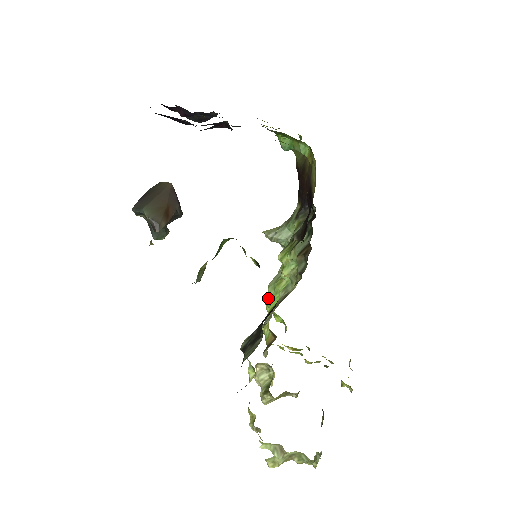
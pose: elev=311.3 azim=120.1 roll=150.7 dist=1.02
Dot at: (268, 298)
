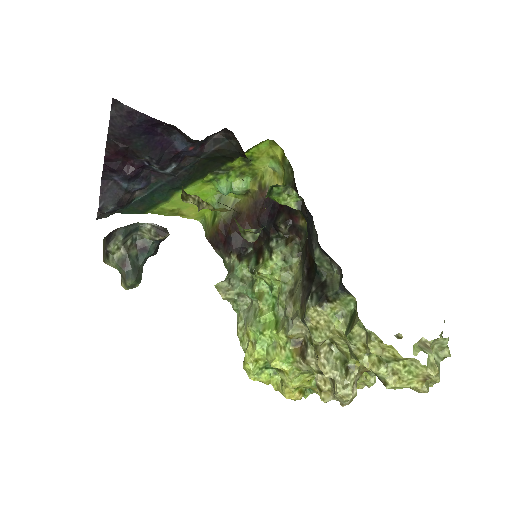
Dot at: (260, 330)
